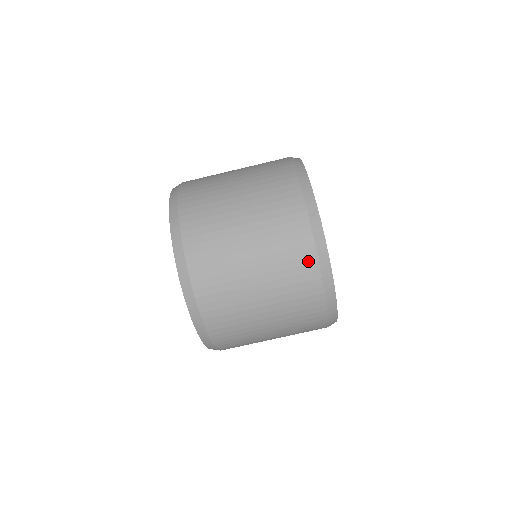
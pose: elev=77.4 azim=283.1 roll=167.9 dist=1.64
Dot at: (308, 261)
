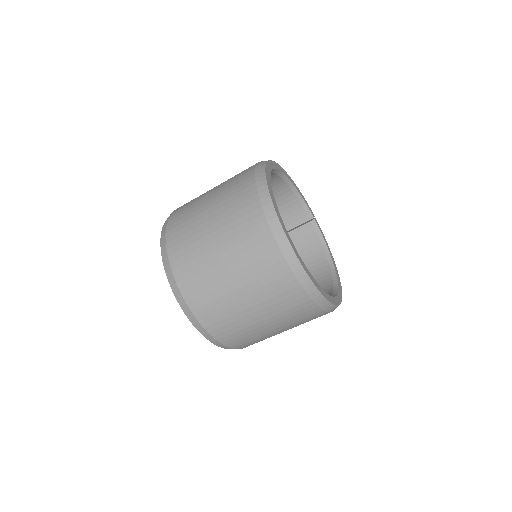
Dot at: occluded
